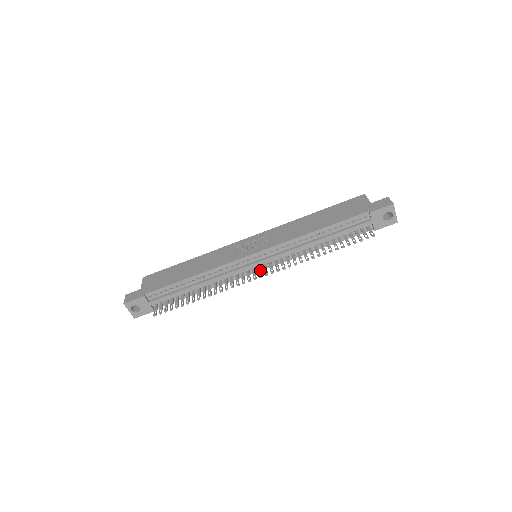
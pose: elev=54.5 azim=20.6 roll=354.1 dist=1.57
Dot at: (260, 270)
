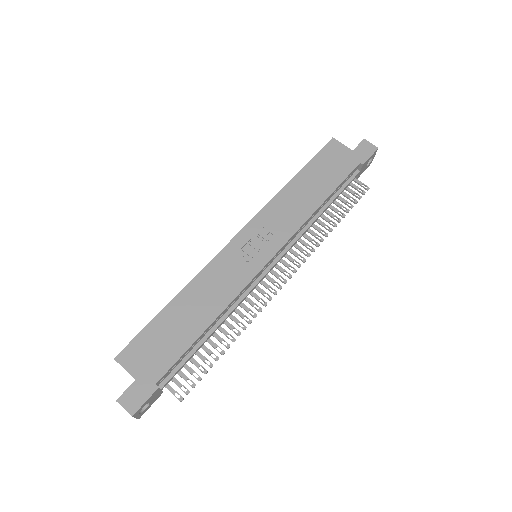
Dot at: (277, 273)
